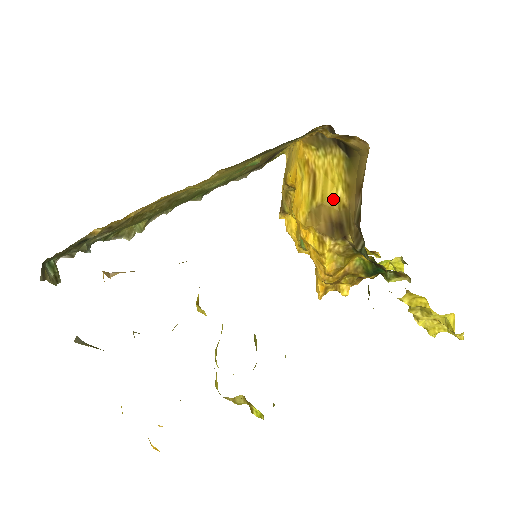
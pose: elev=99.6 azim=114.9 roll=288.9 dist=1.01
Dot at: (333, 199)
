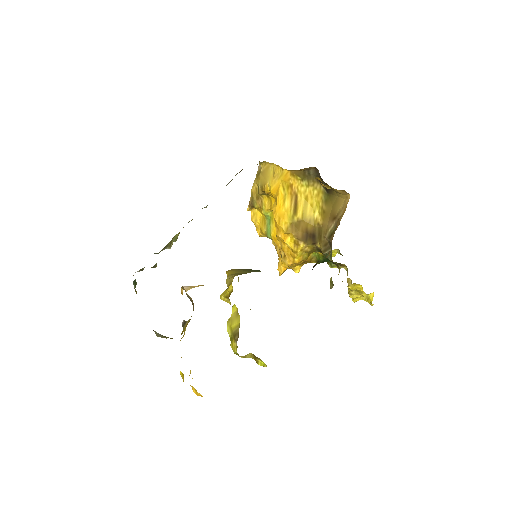
Dot at: (311, 218)
